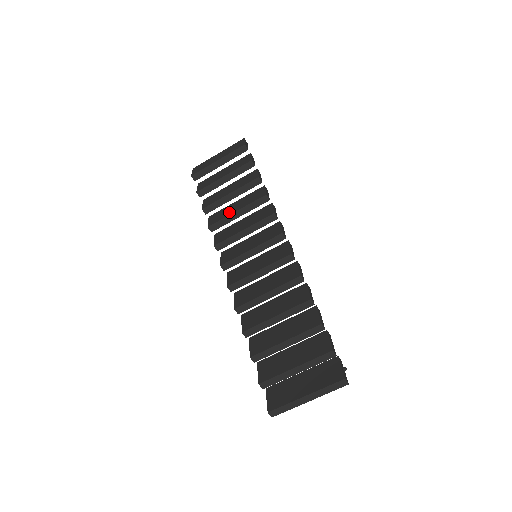
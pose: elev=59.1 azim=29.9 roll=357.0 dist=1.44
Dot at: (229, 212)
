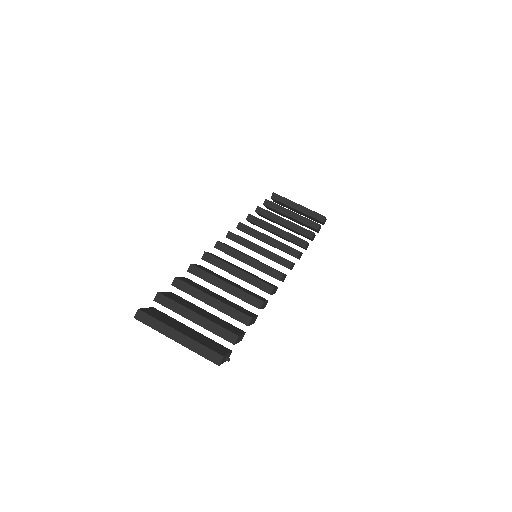
Dot at: occluded
